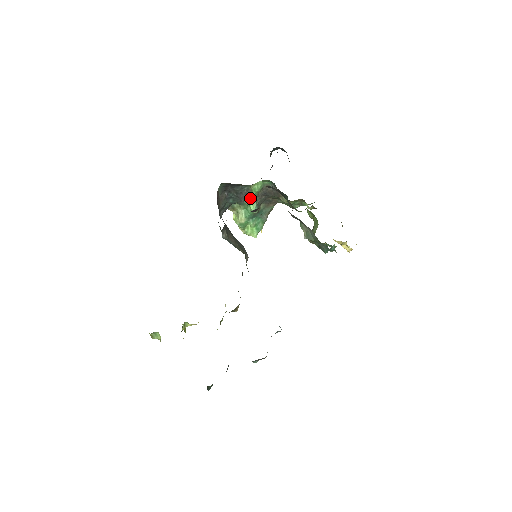
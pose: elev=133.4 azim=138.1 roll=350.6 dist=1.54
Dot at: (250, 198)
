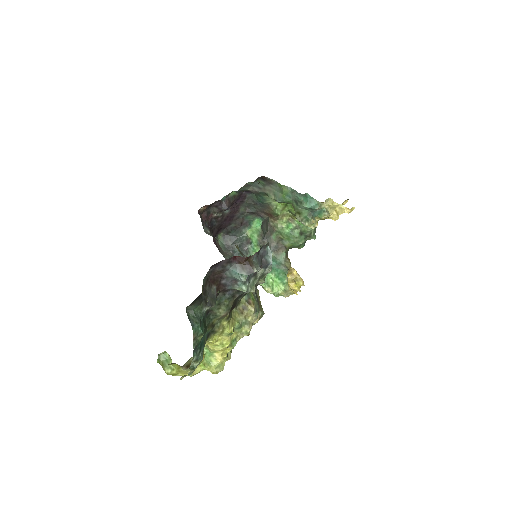
Dot at: (253, 246)
